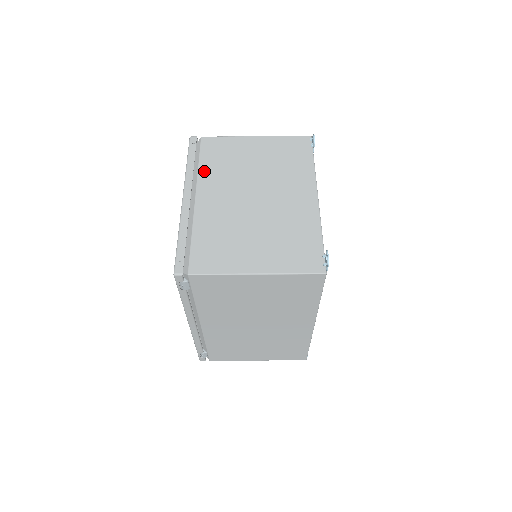
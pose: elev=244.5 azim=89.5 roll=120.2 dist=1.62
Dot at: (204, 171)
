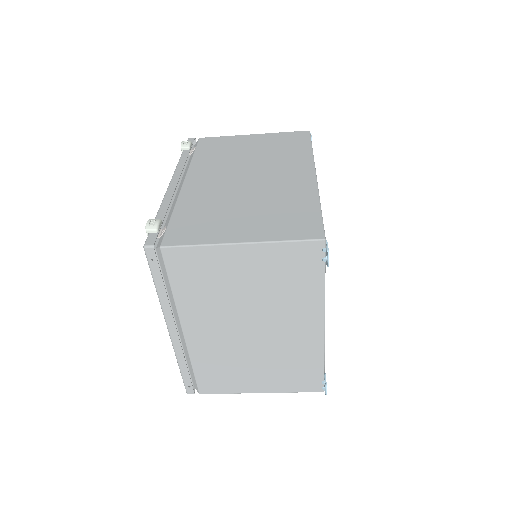
Dot at: (182, 300)
